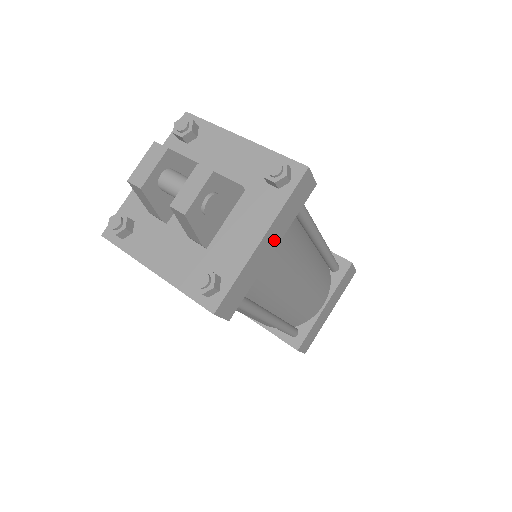
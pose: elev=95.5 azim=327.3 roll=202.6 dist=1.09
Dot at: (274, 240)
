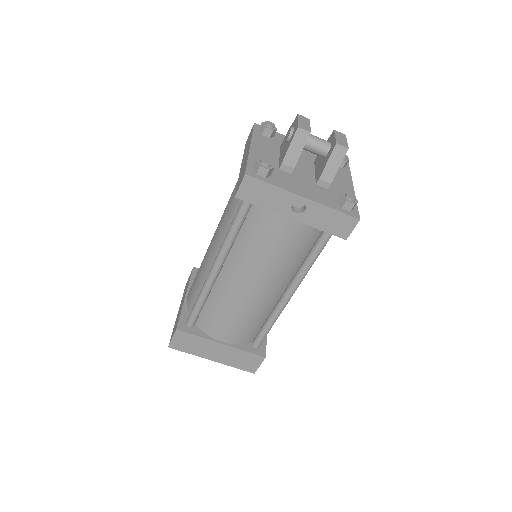
Dot at: occluded
